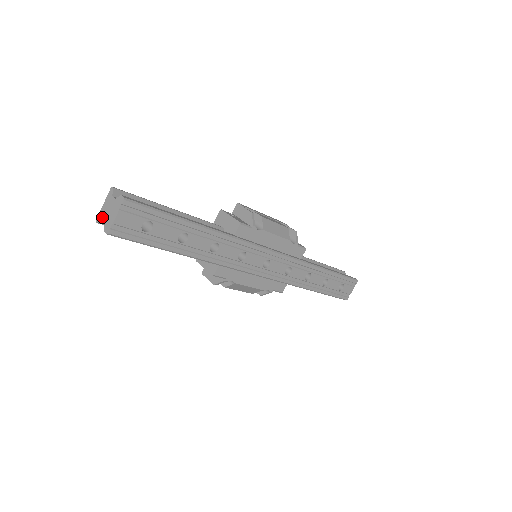
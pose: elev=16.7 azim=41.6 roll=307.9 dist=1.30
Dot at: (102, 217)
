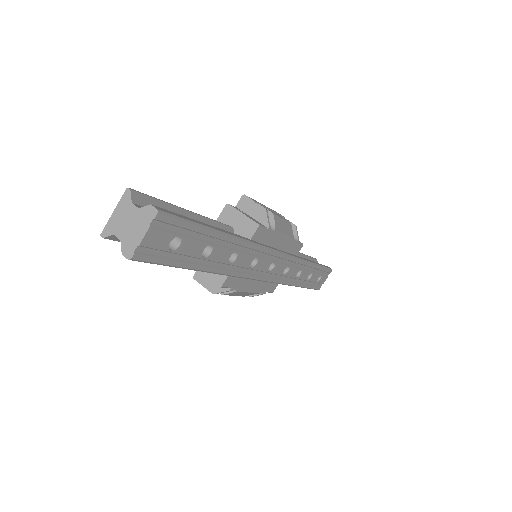
Dot at: (114, 231)
